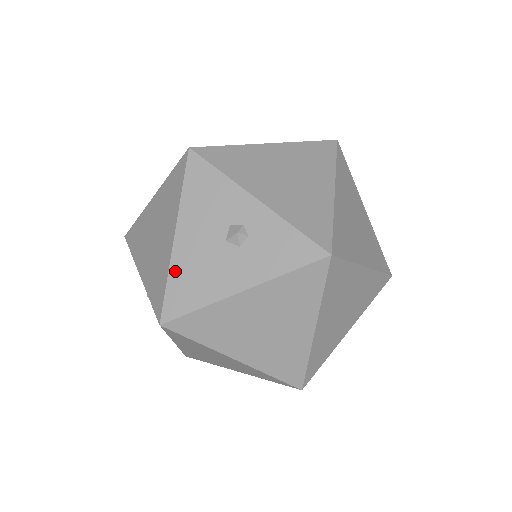
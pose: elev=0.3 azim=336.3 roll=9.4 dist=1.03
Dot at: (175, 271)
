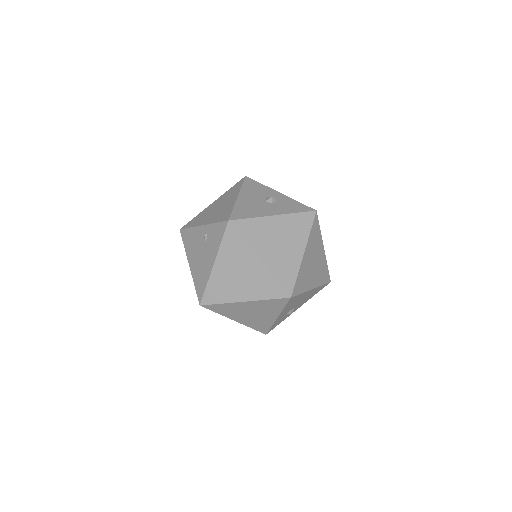
Dot at: (238, 206)
